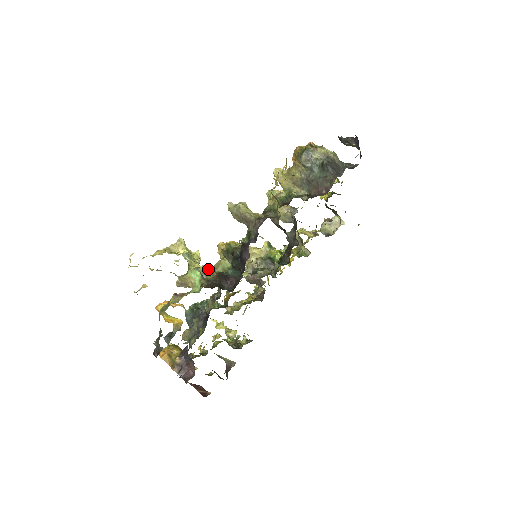
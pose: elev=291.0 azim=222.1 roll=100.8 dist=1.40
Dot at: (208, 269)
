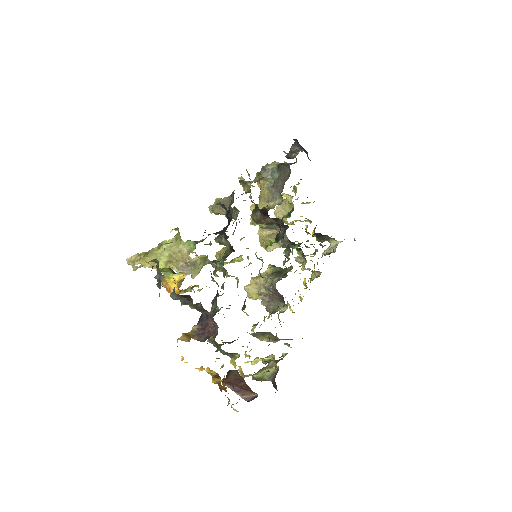
Dot at: occluded
